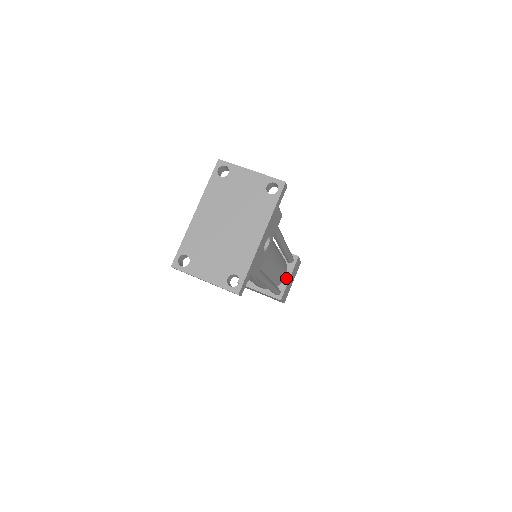
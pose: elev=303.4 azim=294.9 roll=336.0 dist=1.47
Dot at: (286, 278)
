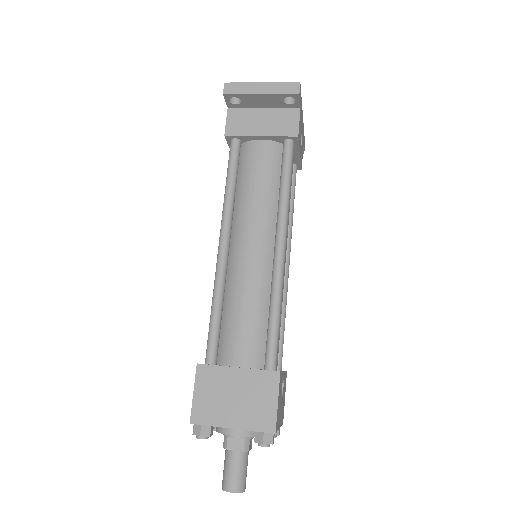
Dot at: occluded
